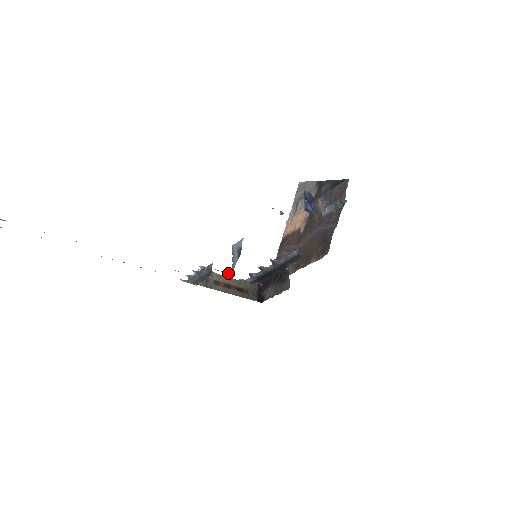
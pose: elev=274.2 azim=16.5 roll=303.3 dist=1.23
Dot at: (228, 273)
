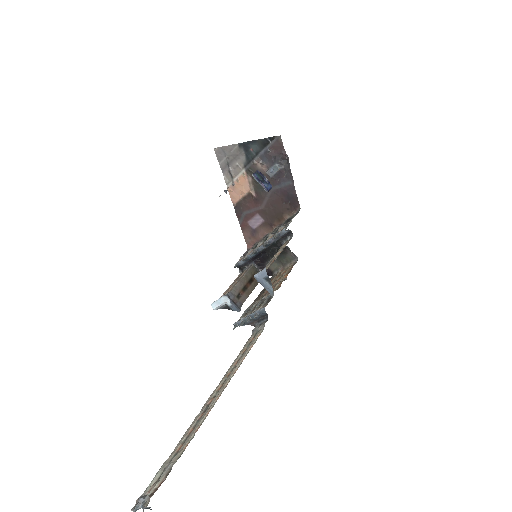
Dot at: (267, 298)
